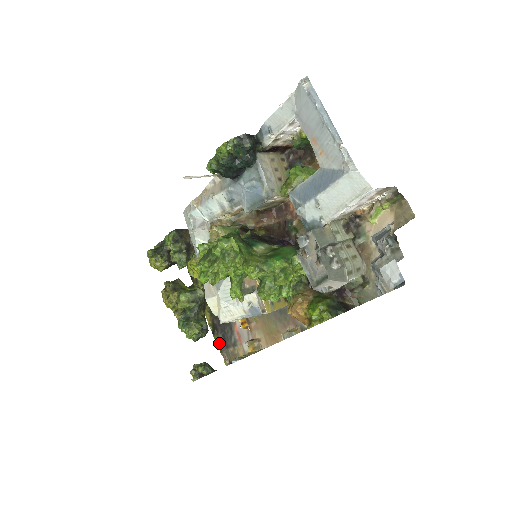
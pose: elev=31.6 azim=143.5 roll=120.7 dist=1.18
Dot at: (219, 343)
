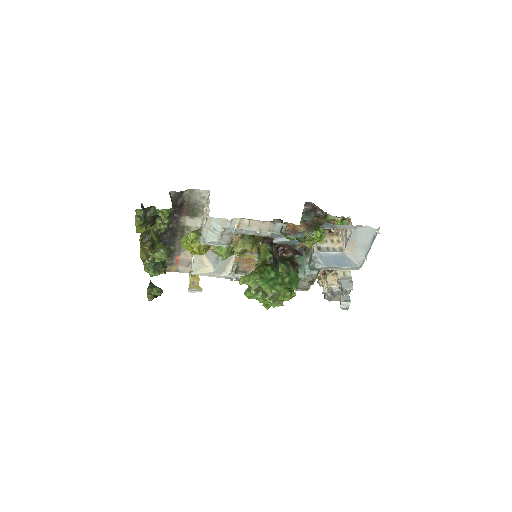
Dot at: occluded
